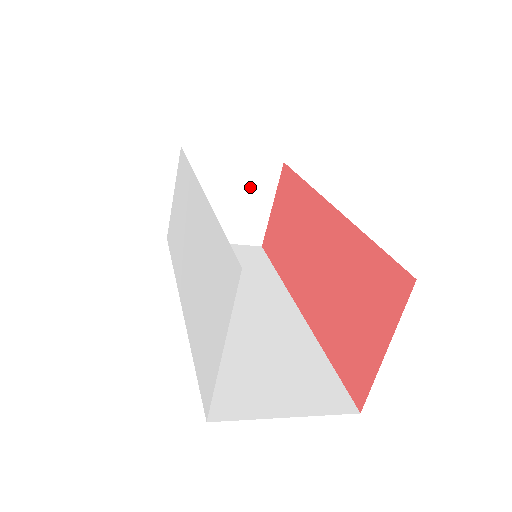
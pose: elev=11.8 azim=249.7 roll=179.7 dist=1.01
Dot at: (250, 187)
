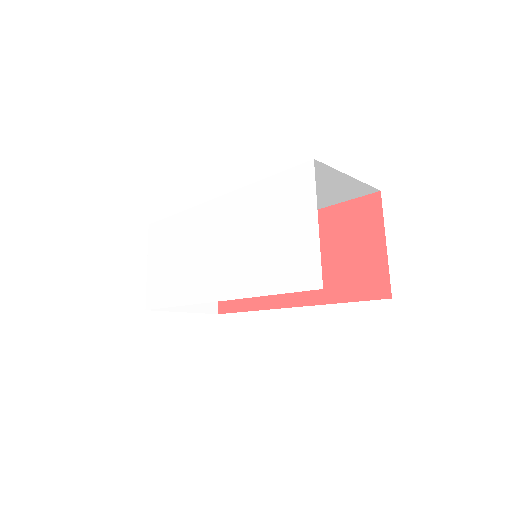
Dot at: occluded
